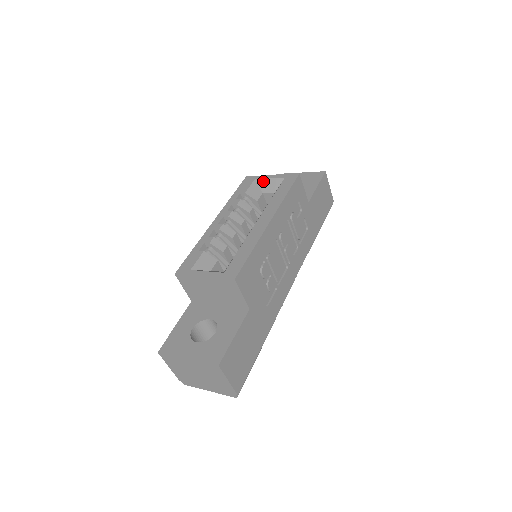
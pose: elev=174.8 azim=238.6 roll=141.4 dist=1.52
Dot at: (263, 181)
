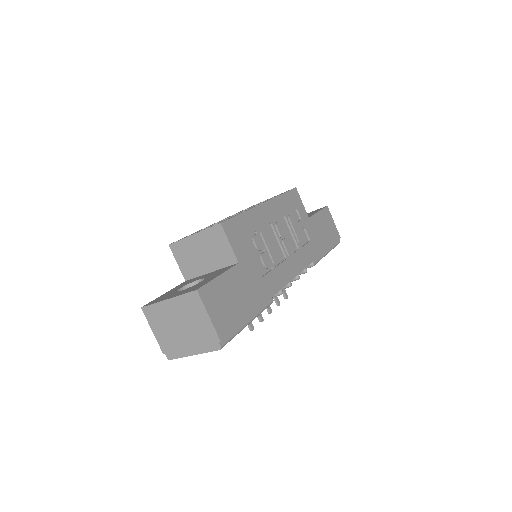
Dot at: occluded
